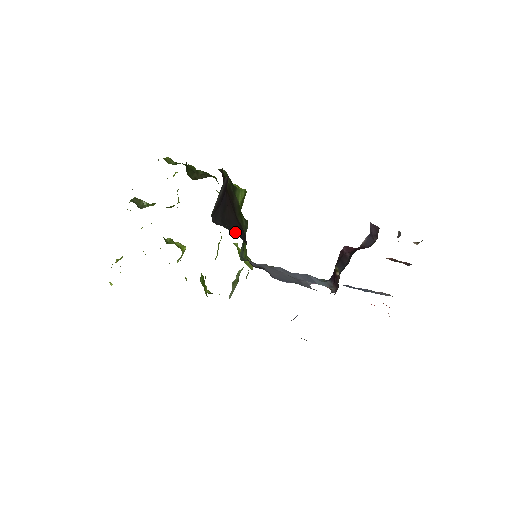
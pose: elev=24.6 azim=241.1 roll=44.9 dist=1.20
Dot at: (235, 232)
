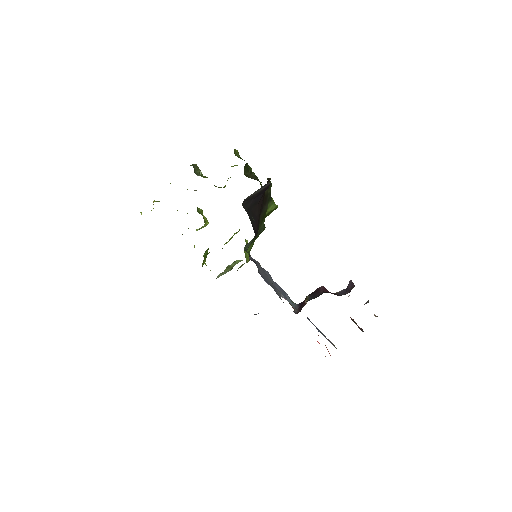
Dot at: (252, 224)
